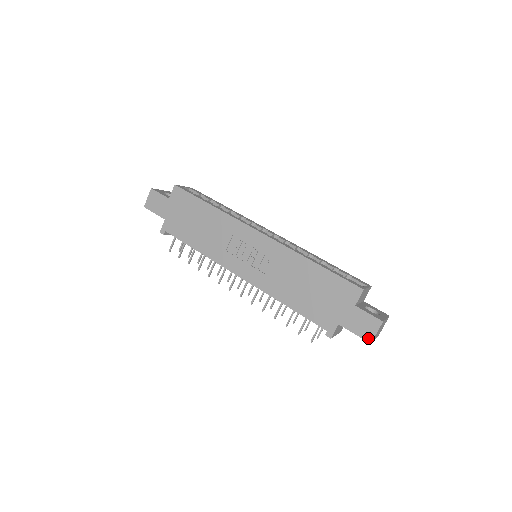
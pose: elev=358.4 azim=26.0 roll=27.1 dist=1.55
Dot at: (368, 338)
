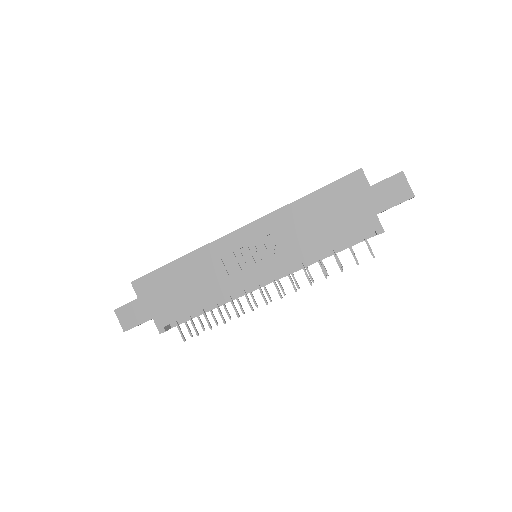
Dot at: (408, 195)
